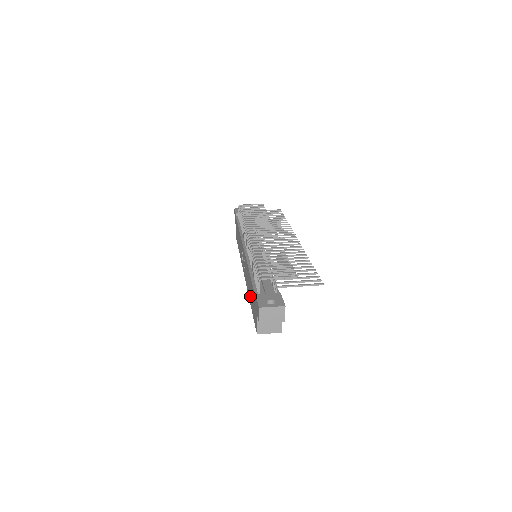
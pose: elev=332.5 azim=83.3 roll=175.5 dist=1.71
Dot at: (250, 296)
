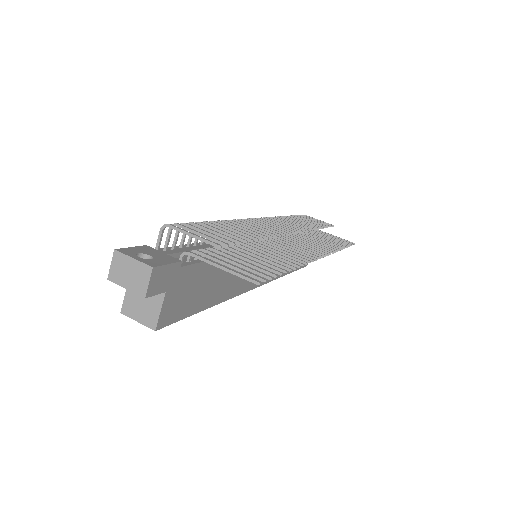
Dot at: occluded
